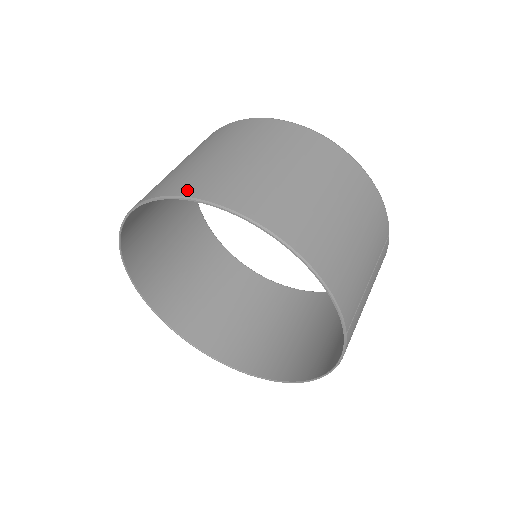
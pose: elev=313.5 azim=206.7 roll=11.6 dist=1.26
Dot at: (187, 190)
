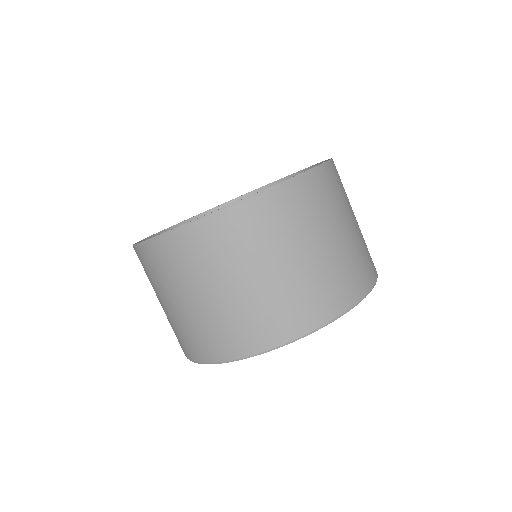
Dot at: (301, 328)
